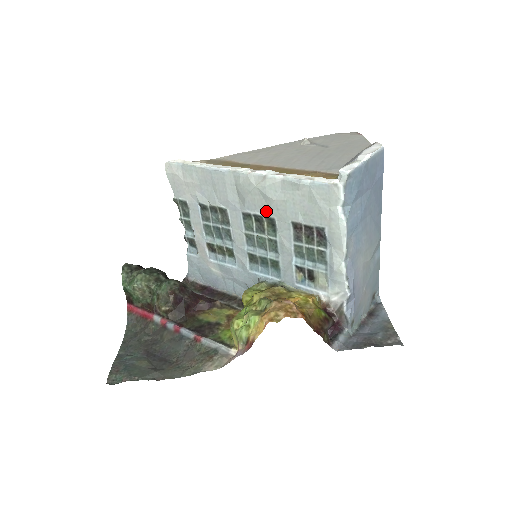
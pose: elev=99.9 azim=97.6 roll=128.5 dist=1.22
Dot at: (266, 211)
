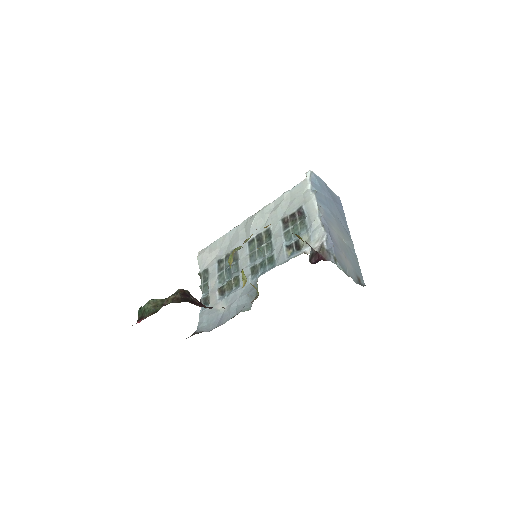
Dot at: occluded
